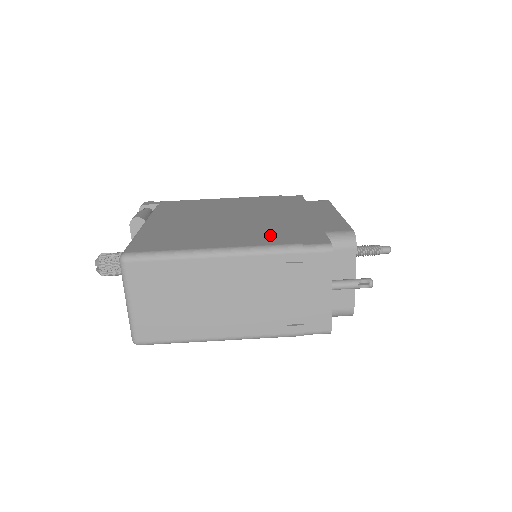
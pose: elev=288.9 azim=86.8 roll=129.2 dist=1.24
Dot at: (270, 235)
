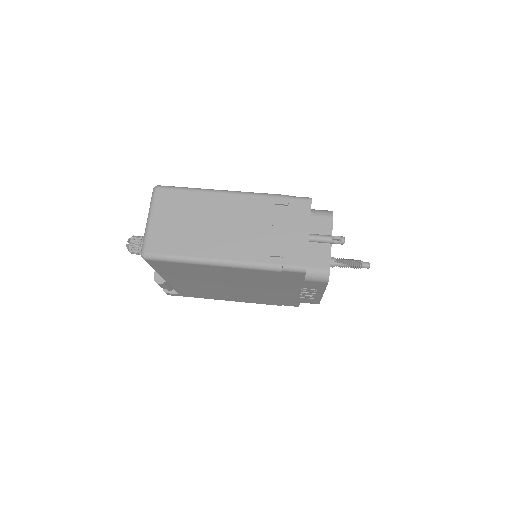
Dot at: occluded
